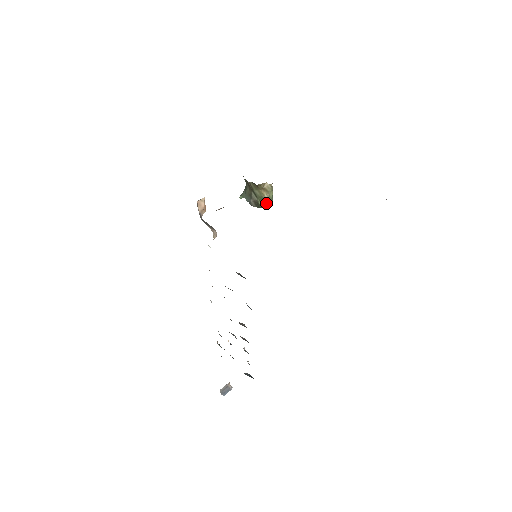
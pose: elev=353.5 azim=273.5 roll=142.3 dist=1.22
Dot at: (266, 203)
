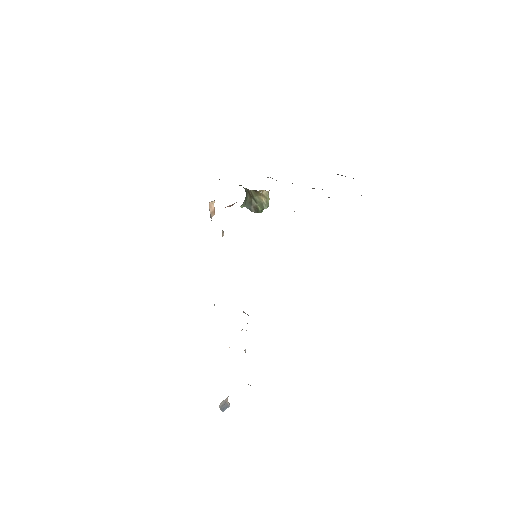
Dot at: (264, 207)
